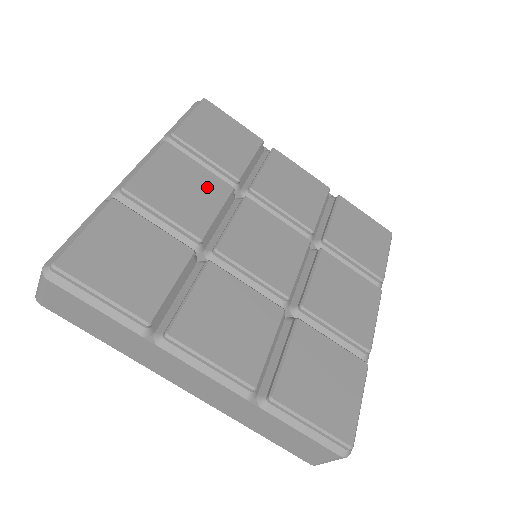
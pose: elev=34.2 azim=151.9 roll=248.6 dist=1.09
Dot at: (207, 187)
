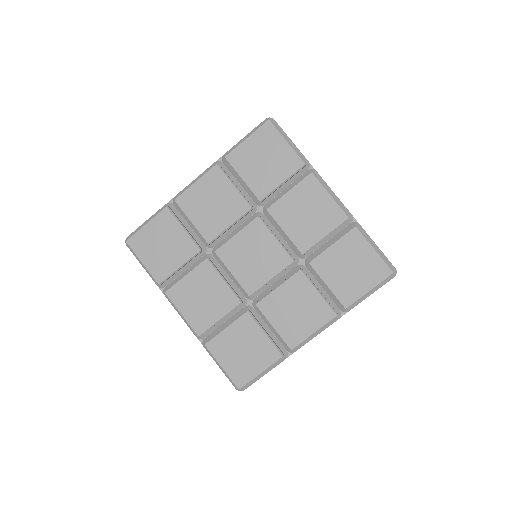
Dot at: (230, 205)
